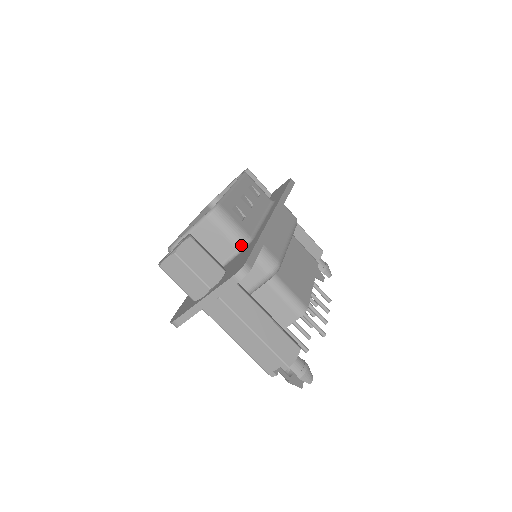
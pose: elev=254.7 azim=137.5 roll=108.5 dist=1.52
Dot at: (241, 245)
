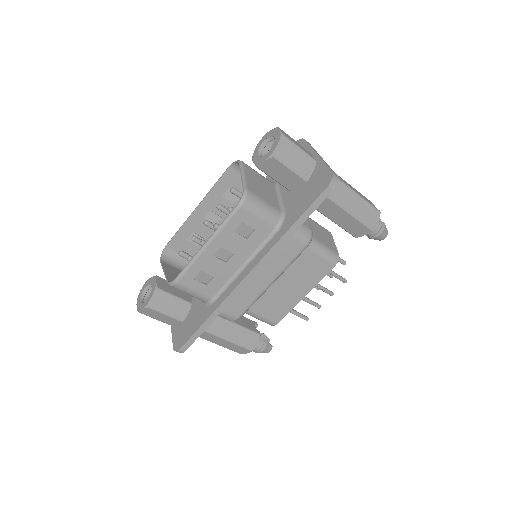
Dot at: (203, 301)
